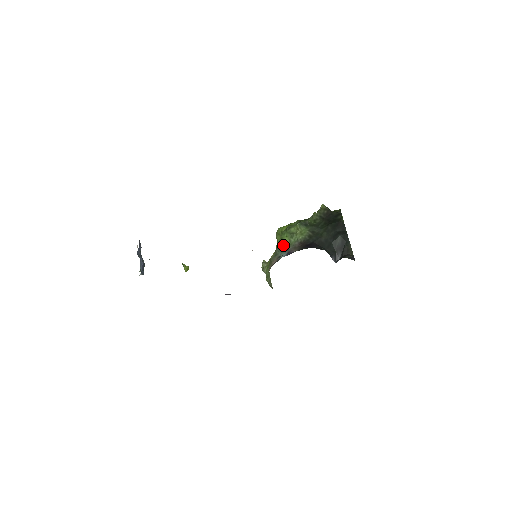
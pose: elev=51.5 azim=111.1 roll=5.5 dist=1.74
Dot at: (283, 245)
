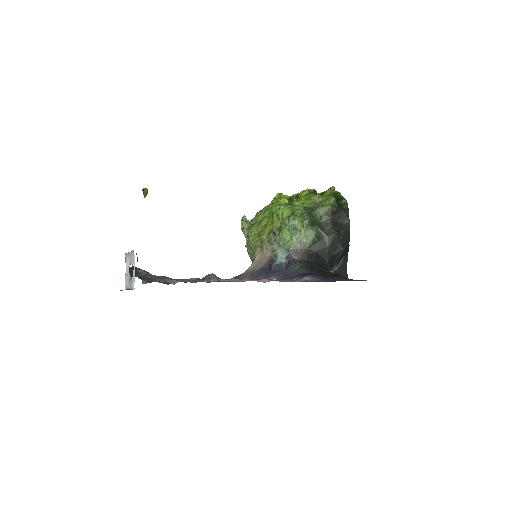
Dot at: (282, 237)
